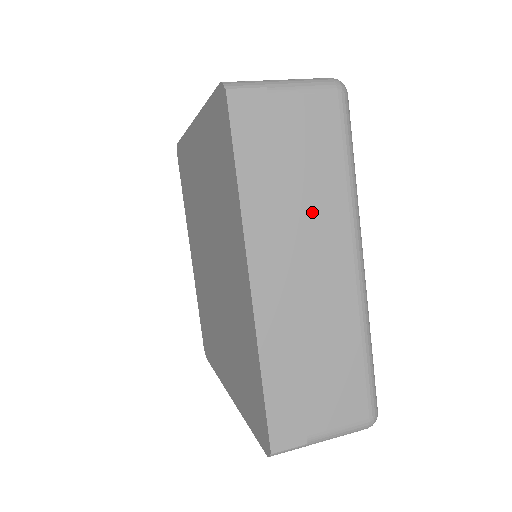
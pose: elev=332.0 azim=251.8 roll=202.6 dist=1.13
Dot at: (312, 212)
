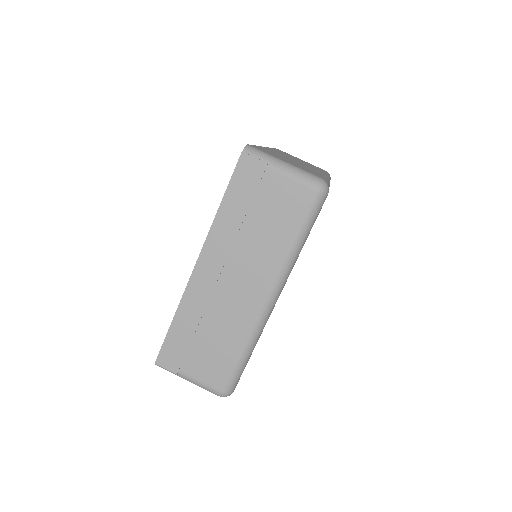
Dot at: (255, 252)
